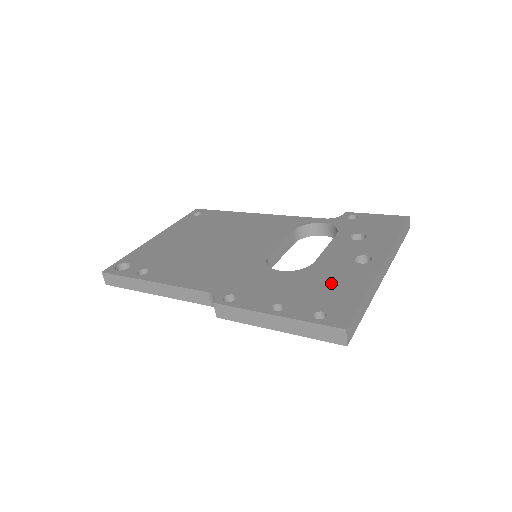
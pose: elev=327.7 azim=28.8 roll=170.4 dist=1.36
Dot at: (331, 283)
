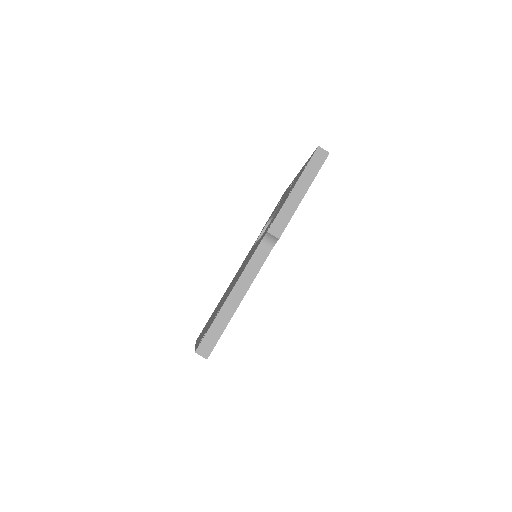
Dot at: occluded
